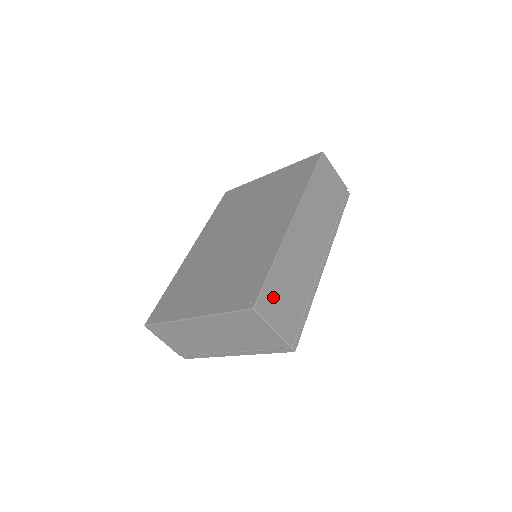
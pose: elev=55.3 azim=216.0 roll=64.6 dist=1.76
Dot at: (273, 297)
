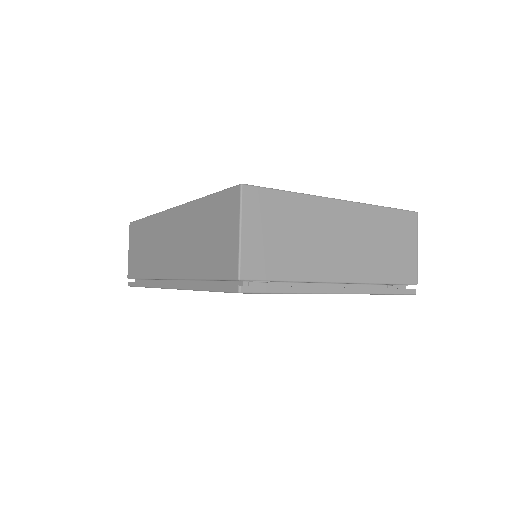
Dot at: occluded
